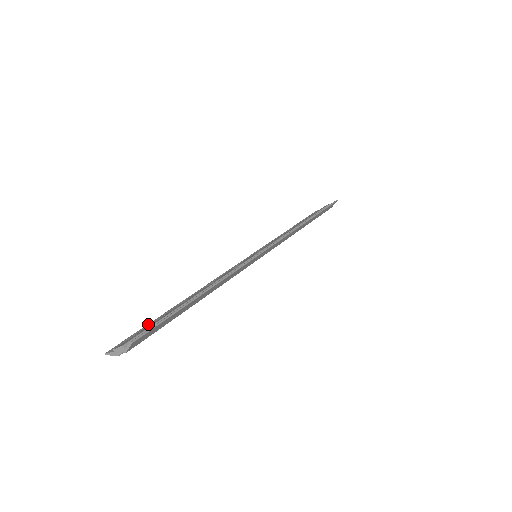
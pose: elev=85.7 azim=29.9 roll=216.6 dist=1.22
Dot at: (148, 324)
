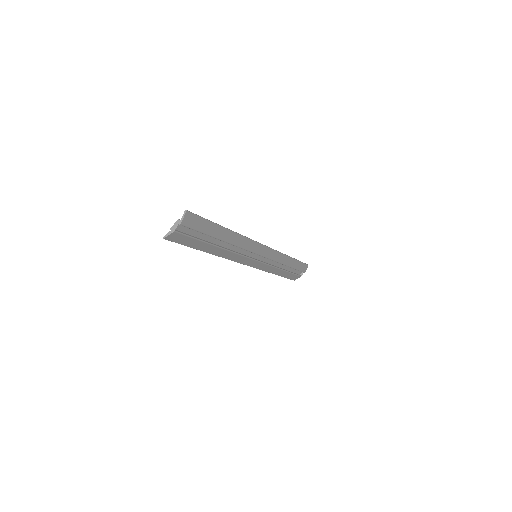
Dot at: (188, 244)
